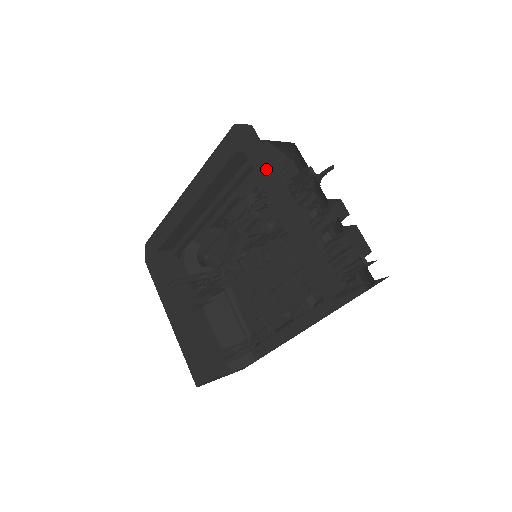
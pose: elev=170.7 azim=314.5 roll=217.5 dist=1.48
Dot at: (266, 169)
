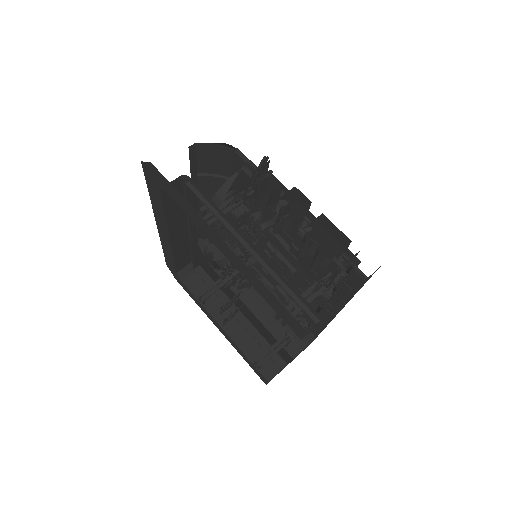
Dot at: (187, 208)
